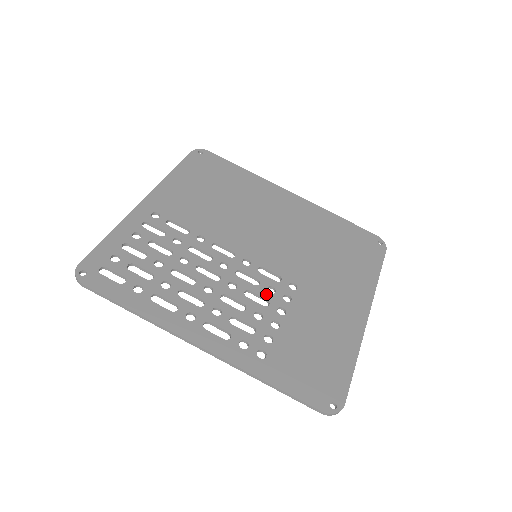
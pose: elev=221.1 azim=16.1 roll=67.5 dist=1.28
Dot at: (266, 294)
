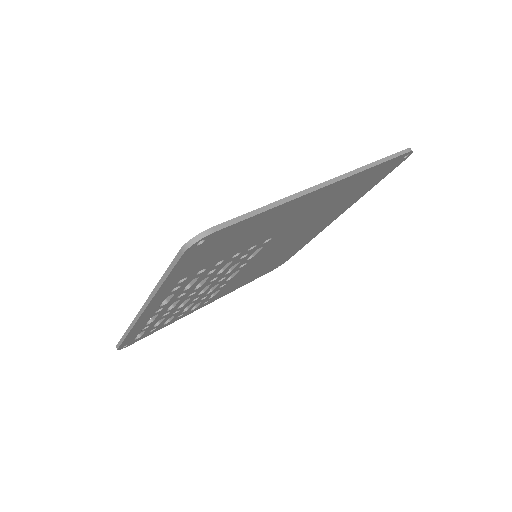
Dot at: occluded
